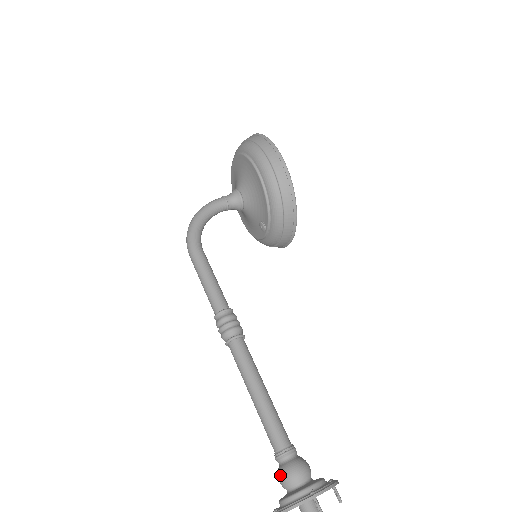
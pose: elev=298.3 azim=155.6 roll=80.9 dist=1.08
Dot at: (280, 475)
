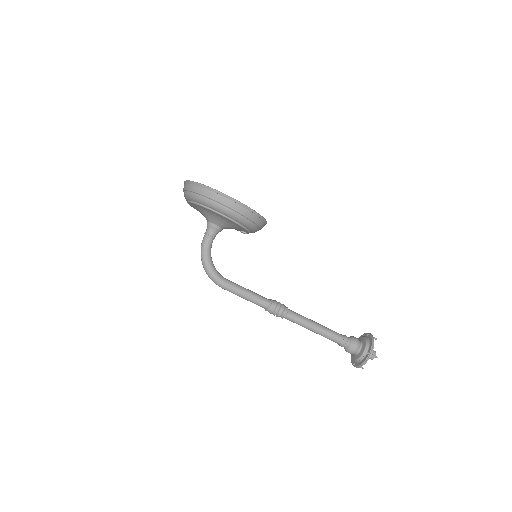
Dot at: (348, 352)
